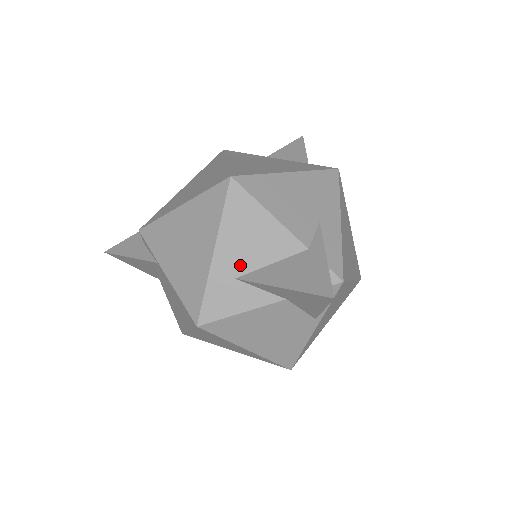
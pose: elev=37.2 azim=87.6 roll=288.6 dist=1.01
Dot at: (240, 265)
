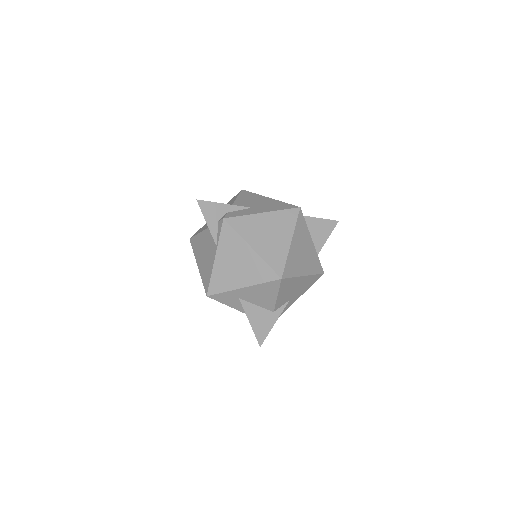
Dot at: (246, 297)
